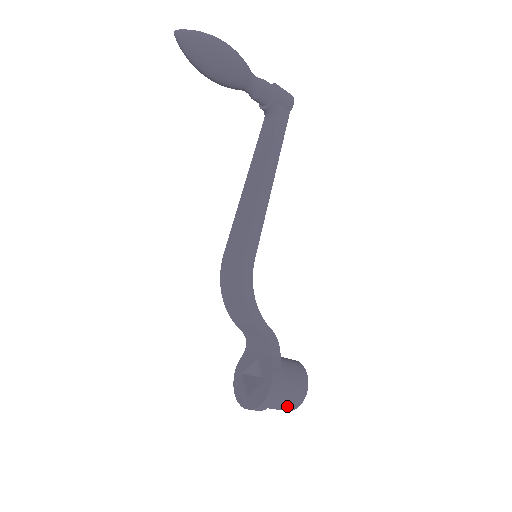
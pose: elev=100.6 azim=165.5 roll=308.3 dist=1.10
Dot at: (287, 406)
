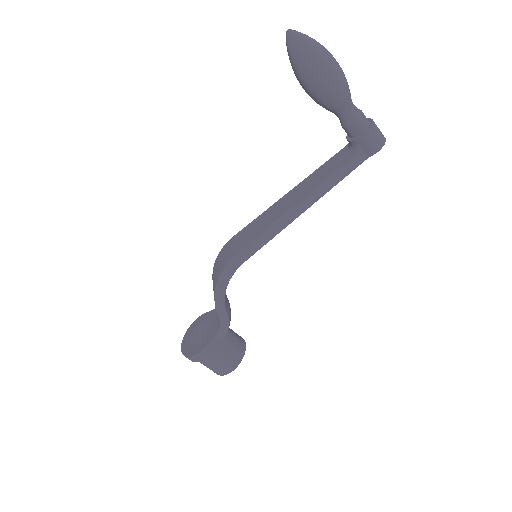
Dot at: (211, 369)
